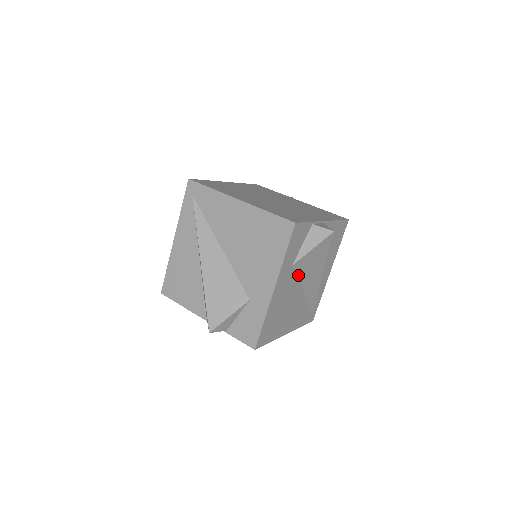
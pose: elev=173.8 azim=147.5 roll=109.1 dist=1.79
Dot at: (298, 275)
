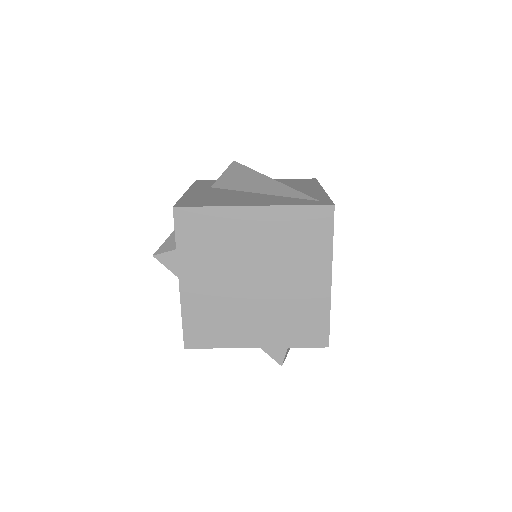
Dot at: (230, 189)
